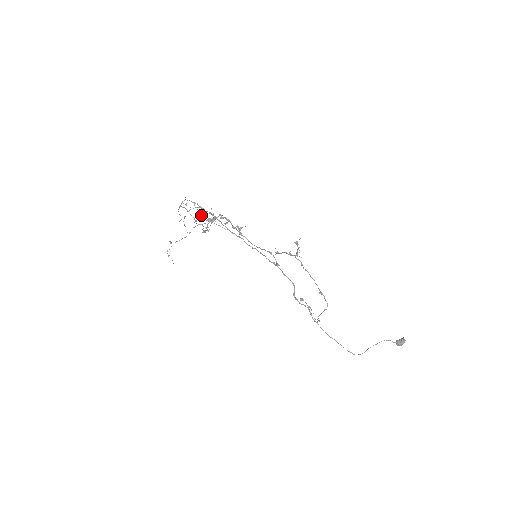
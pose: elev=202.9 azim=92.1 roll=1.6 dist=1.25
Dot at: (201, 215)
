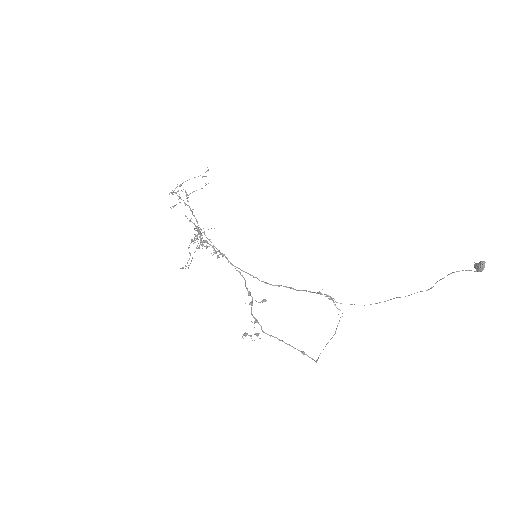
Dot at: (189, 221)
